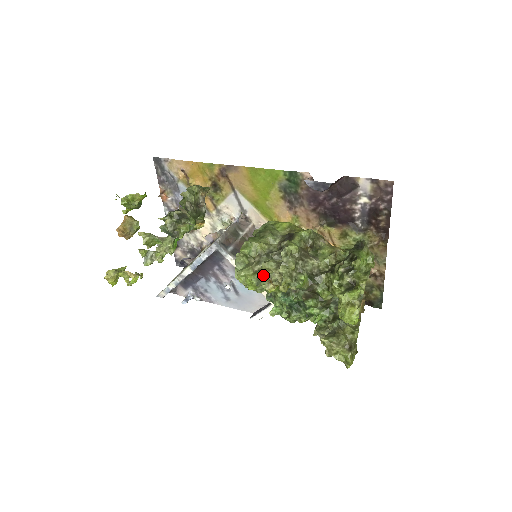
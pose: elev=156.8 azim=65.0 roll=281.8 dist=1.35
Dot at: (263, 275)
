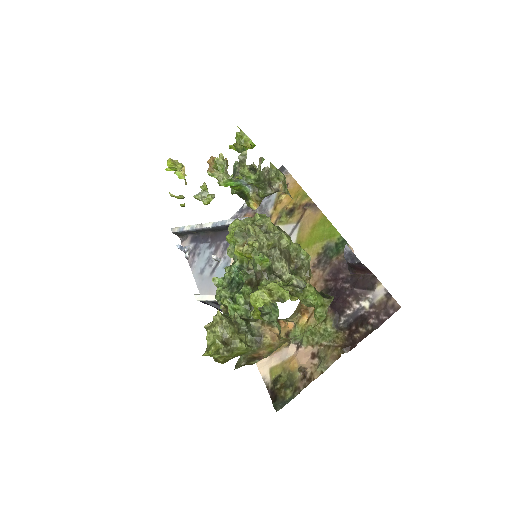
Dot at: (247, 235)
